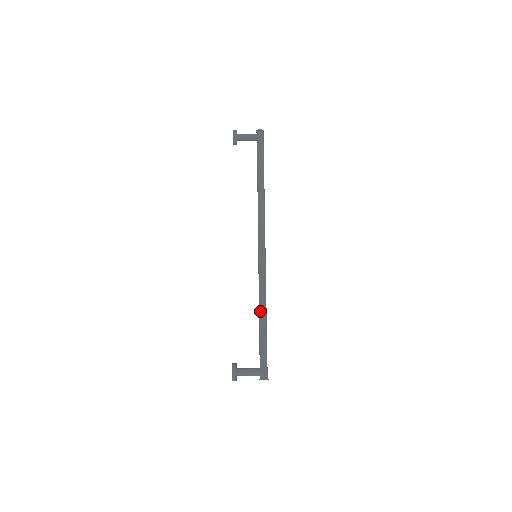
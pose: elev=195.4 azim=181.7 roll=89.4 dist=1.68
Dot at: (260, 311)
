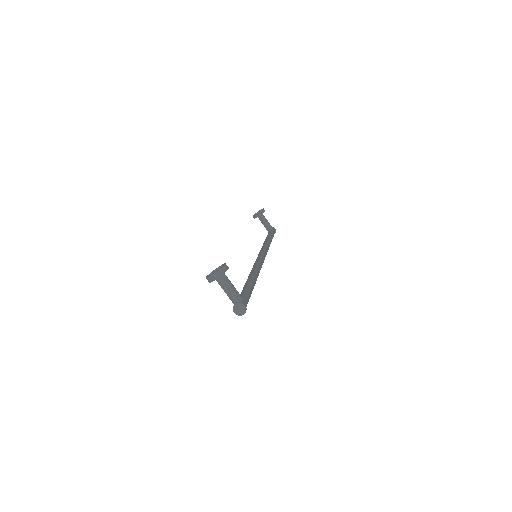
Dot at: (253, 275)
